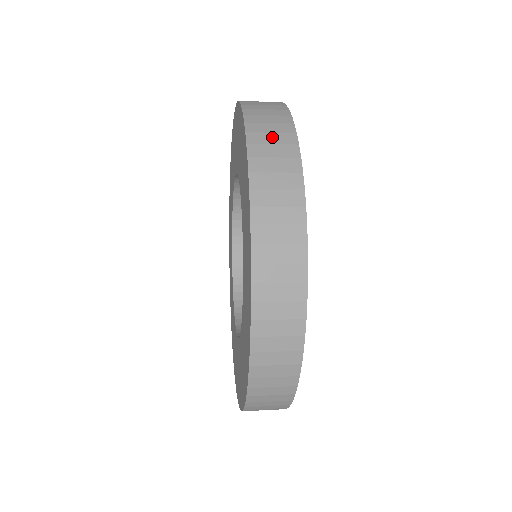
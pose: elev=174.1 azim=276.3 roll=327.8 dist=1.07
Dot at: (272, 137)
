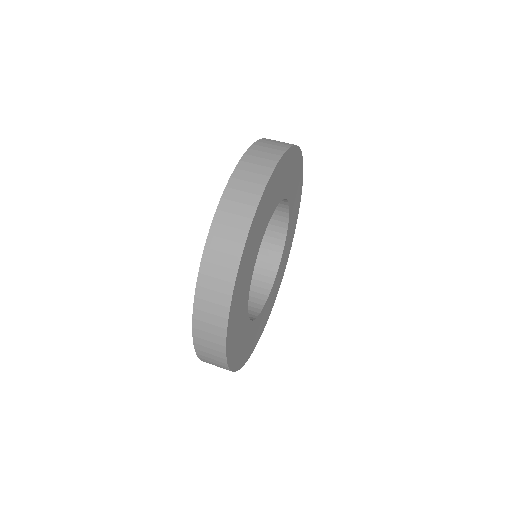
Dot at: (237, 207)
